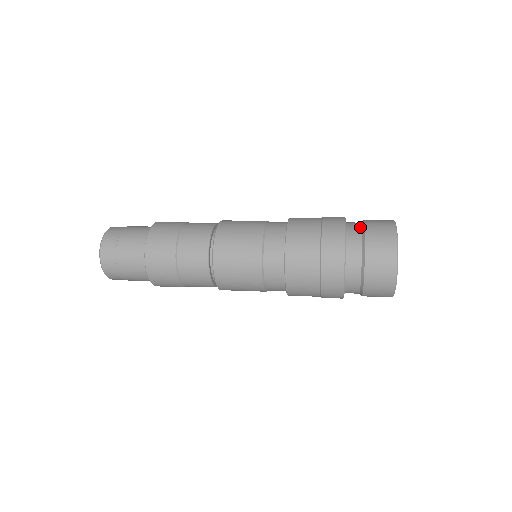
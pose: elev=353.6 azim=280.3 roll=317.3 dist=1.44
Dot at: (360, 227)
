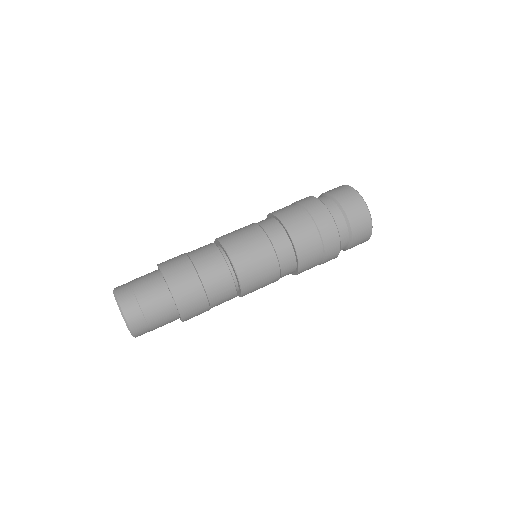
Dot at: (348, 240)
